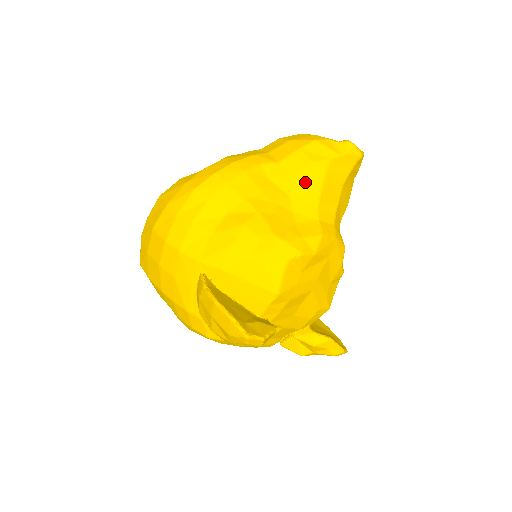
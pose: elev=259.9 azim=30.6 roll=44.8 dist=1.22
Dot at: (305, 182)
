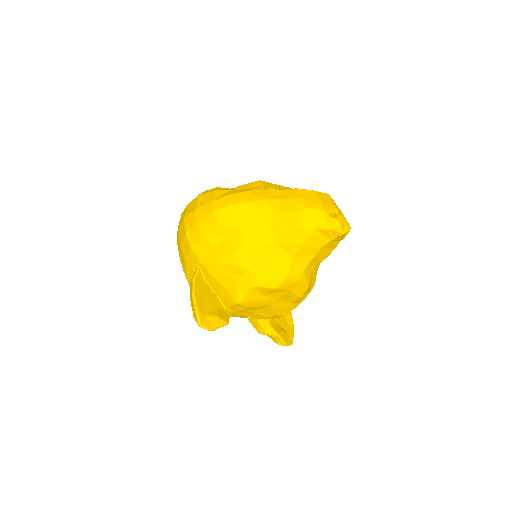
Dot at: (291, 237)
